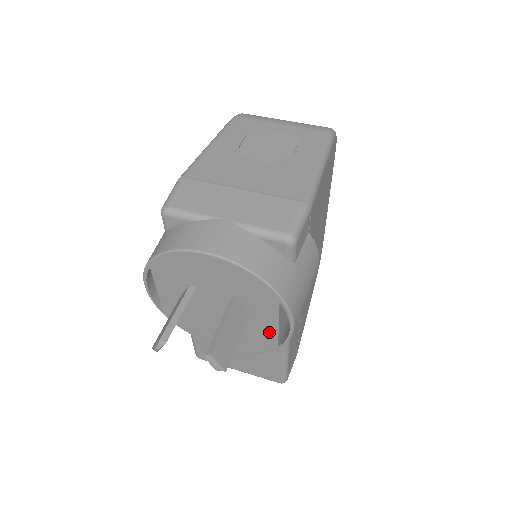
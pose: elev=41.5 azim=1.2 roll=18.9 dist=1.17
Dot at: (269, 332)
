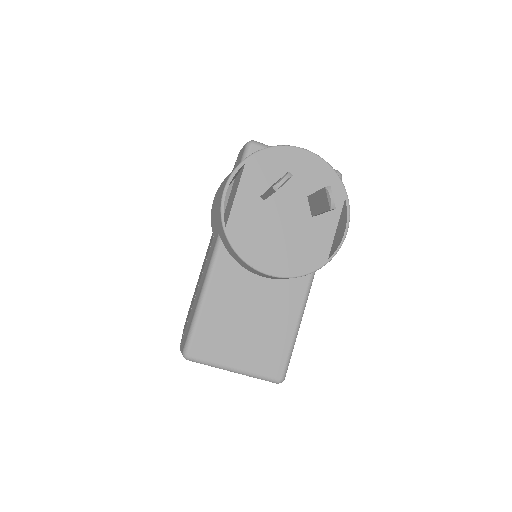
Dot at: (325, 239)
